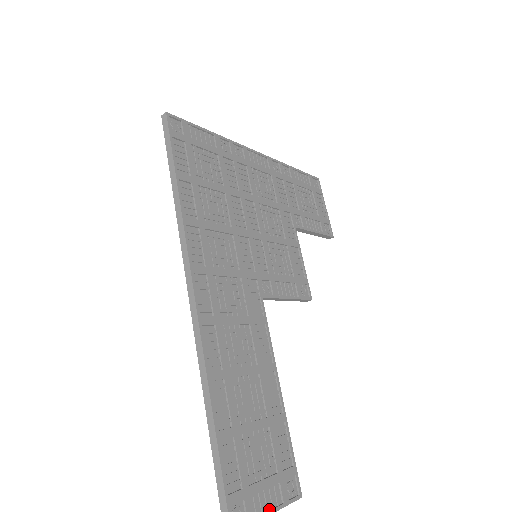
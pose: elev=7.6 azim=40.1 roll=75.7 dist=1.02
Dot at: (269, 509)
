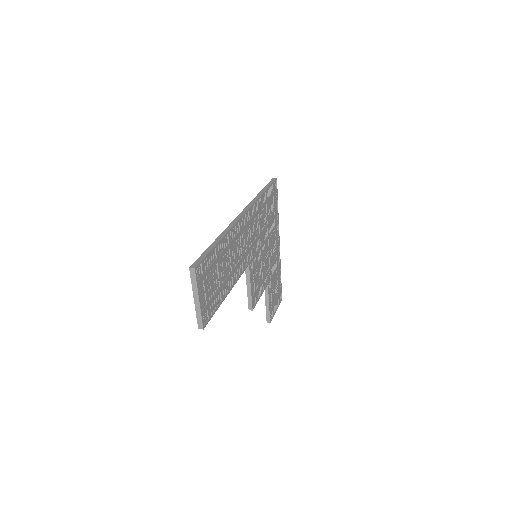
Dot at: (200, 299)
